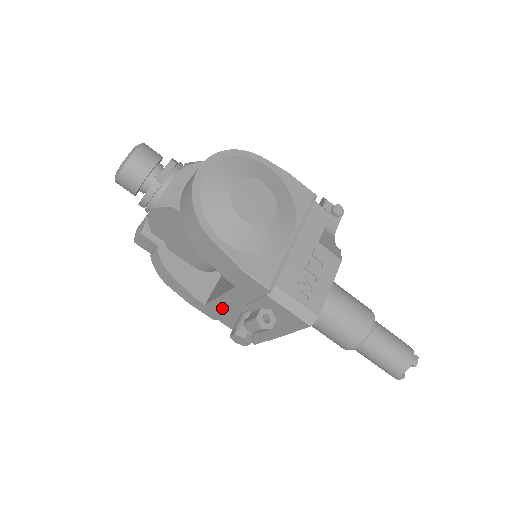
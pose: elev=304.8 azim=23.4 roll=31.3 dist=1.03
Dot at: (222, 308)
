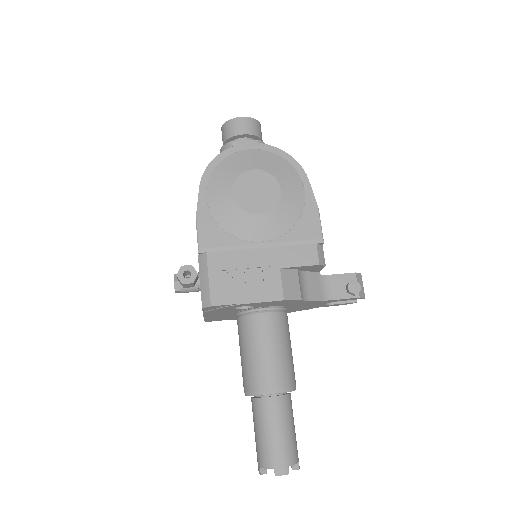
Dot at: occluded
